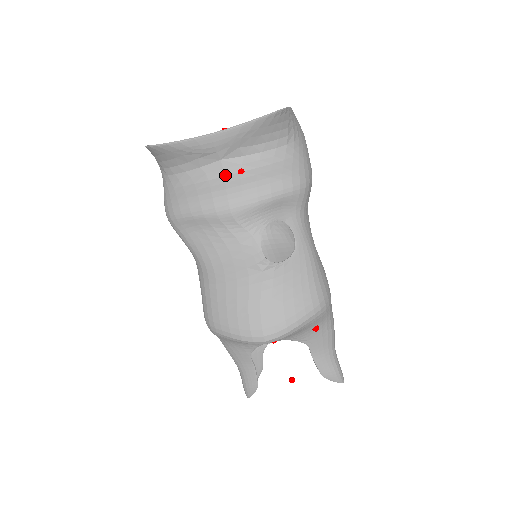
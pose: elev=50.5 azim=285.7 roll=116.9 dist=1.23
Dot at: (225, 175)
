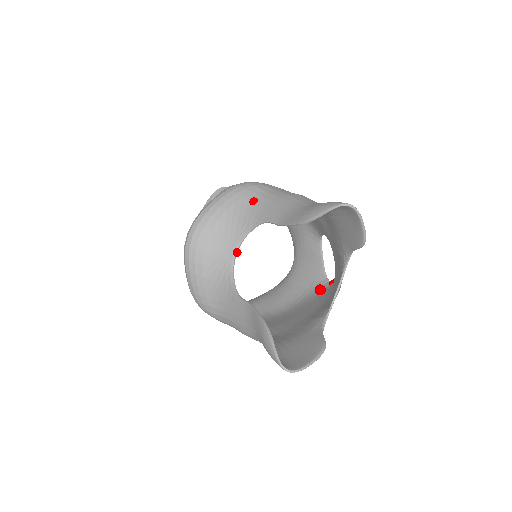
Dot at: occluded
